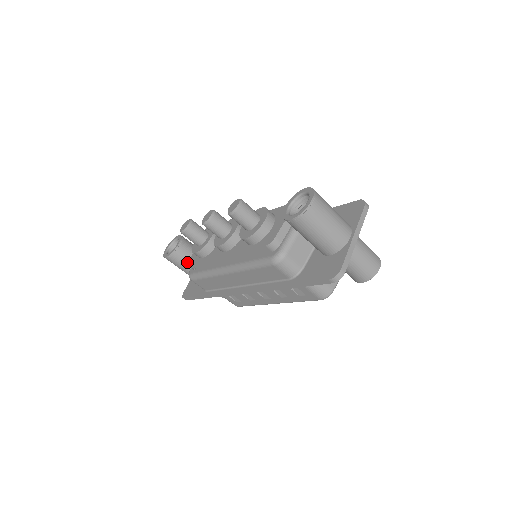
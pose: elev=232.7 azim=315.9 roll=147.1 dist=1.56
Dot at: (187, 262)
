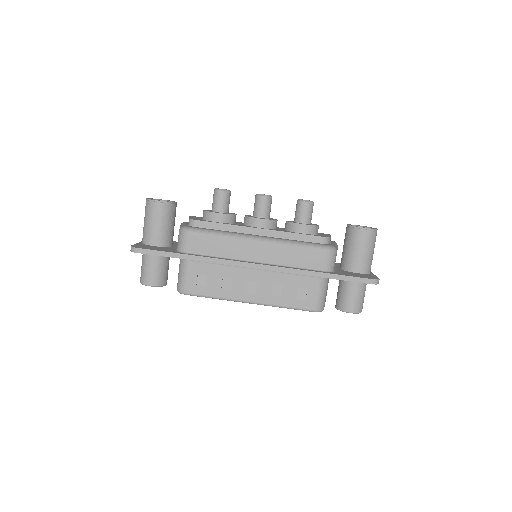
Dot at: (169, 222)
